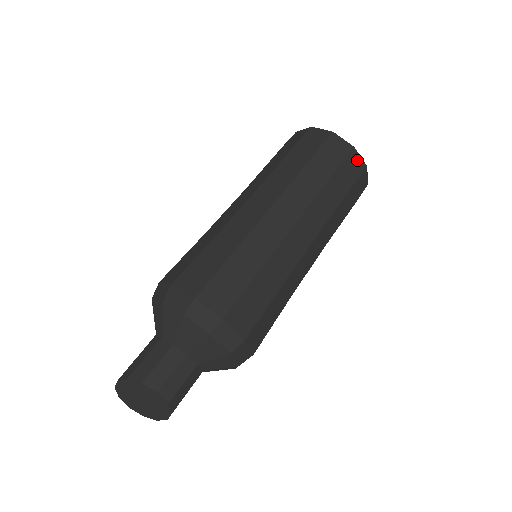
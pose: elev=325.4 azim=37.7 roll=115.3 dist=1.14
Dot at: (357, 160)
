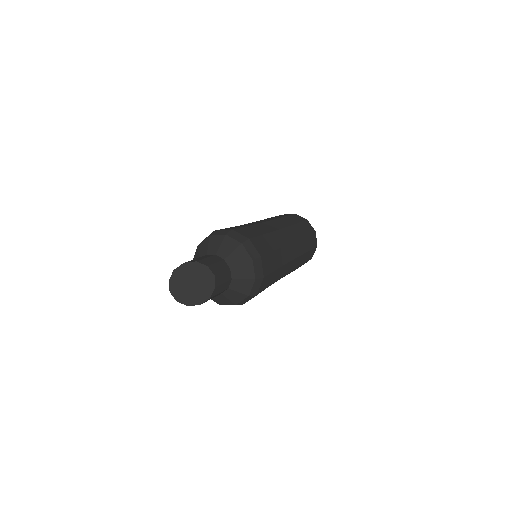
Dot at: (315, 239)
